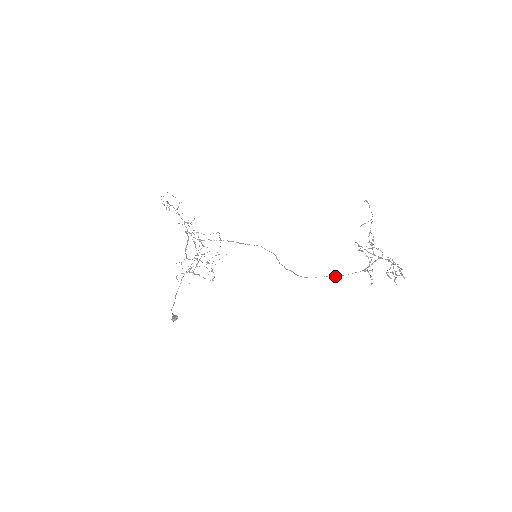
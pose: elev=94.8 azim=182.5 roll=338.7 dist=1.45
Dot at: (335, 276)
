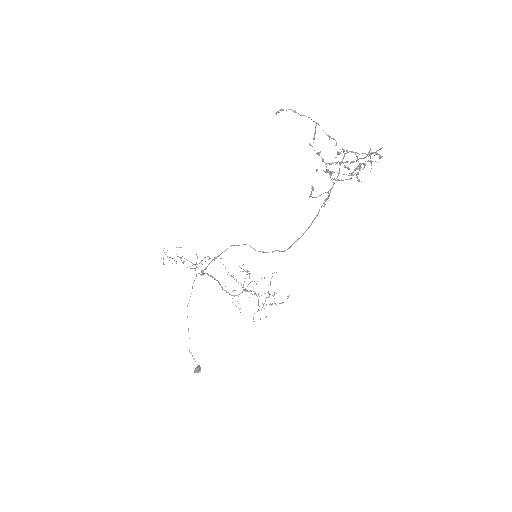
Dot at: (311, 224)
